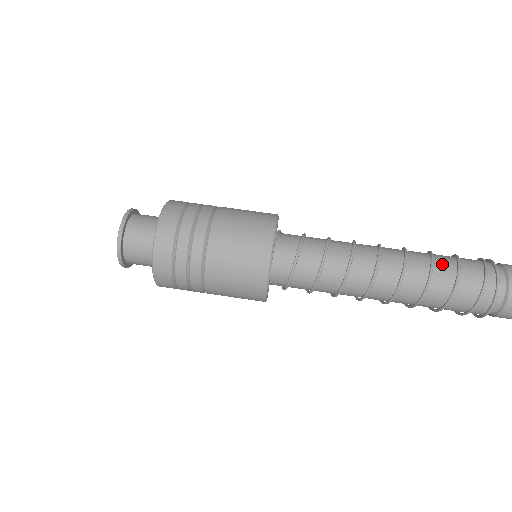
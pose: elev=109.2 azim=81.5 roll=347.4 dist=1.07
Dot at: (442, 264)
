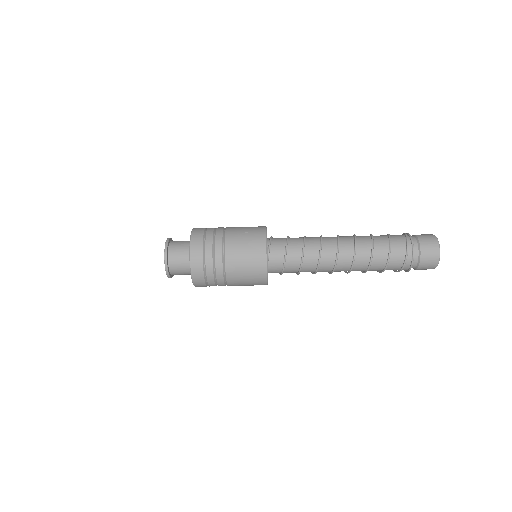
Dot at: (378, 259)
